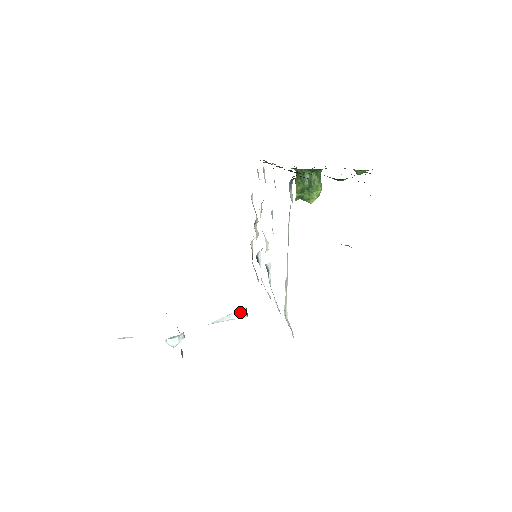
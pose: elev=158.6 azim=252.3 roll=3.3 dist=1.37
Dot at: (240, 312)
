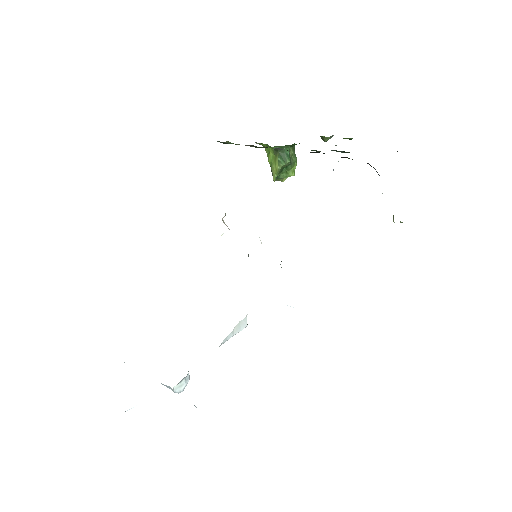
Dot at: (241, 323)
